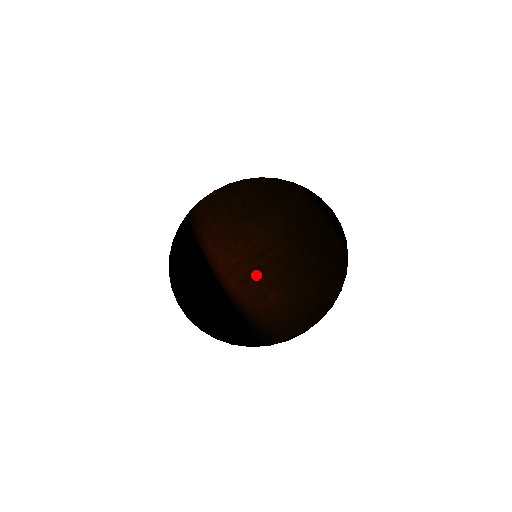
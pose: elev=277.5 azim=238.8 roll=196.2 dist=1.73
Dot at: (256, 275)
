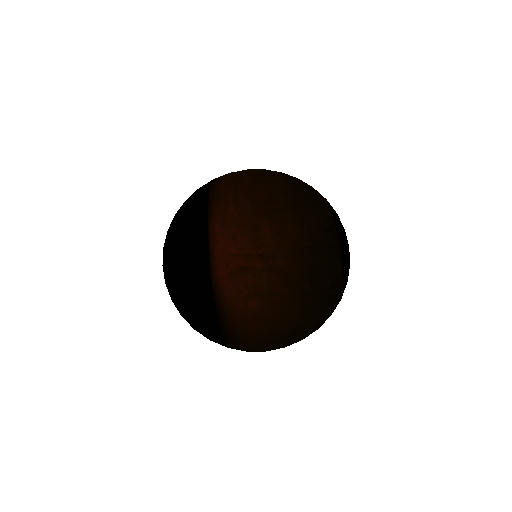
Dot at: (247, 275)
